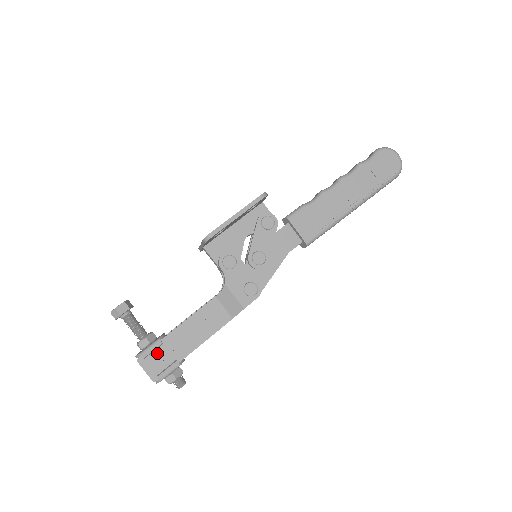
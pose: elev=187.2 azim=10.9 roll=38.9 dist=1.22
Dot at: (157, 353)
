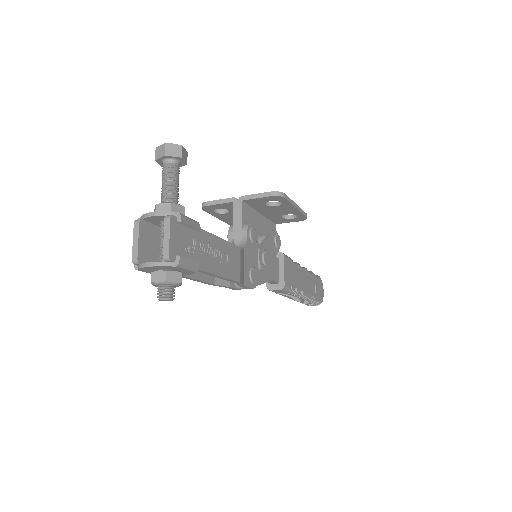
Dot at: (187, 233)
